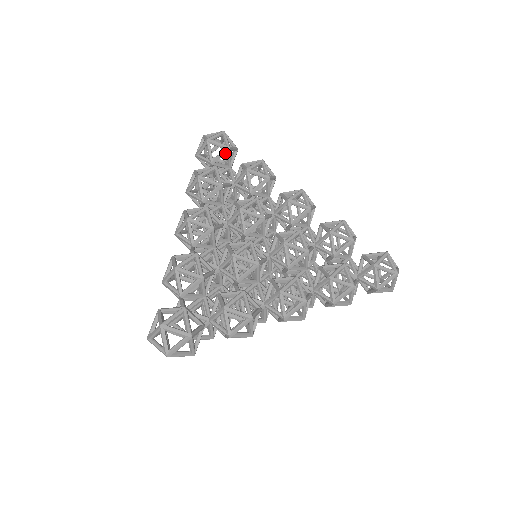
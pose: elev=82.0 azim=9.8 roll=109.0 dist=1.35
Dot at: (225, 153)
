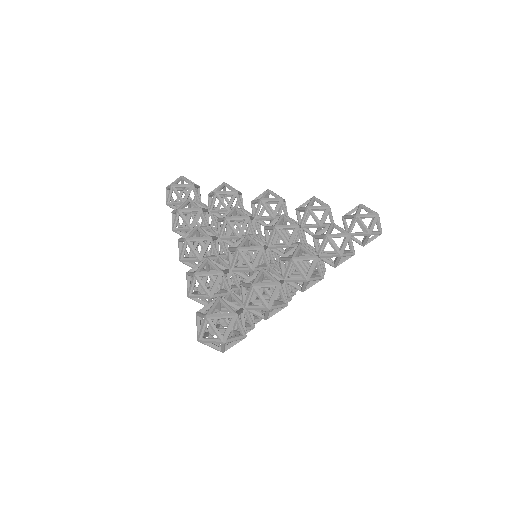
Dot at: (191, 190)
